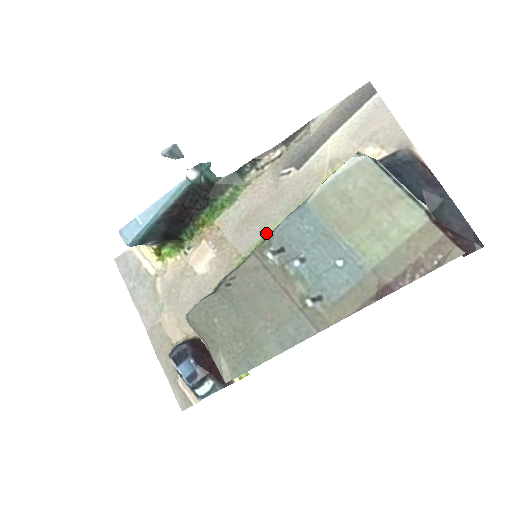
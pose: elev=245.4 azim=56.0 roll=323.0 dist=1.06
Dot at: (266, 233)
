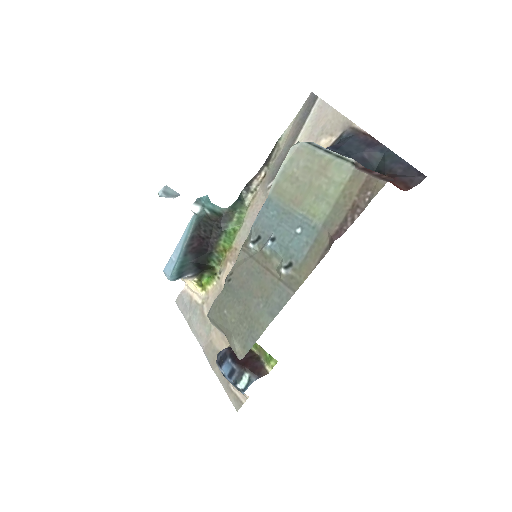
Dot at: occluded
